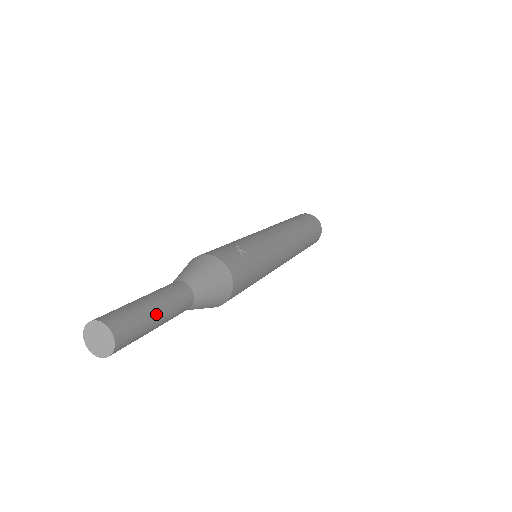
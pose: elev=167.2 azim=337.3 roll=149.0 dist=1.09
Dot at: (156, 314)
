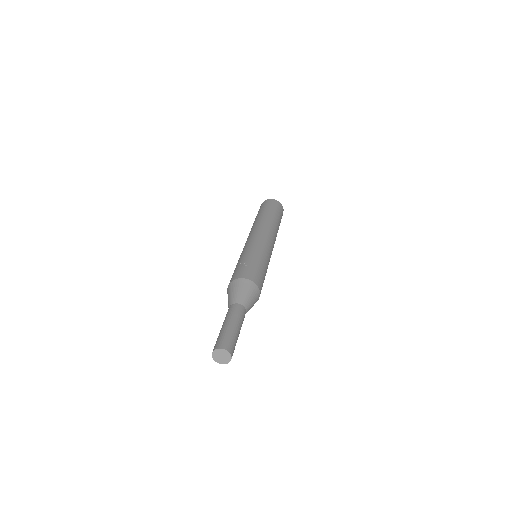
Dot at: (233, 327)
